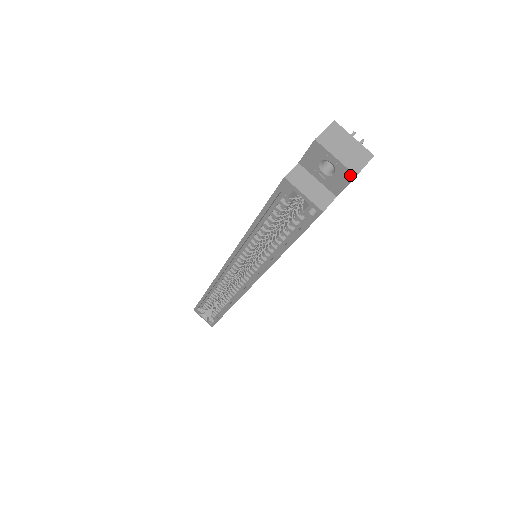
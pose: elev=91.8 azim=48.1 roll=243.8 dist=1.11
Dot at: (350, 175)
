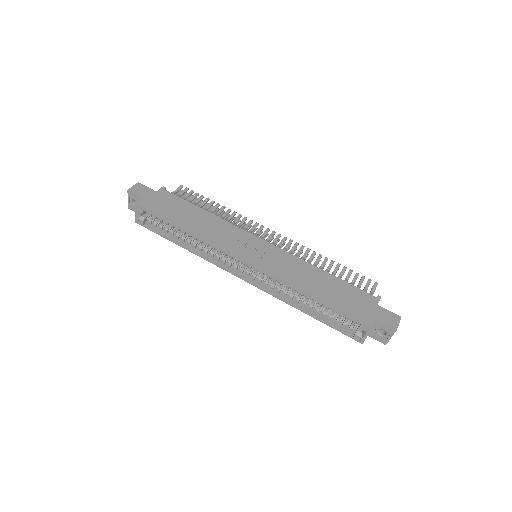
Dot at: (385, 343)
